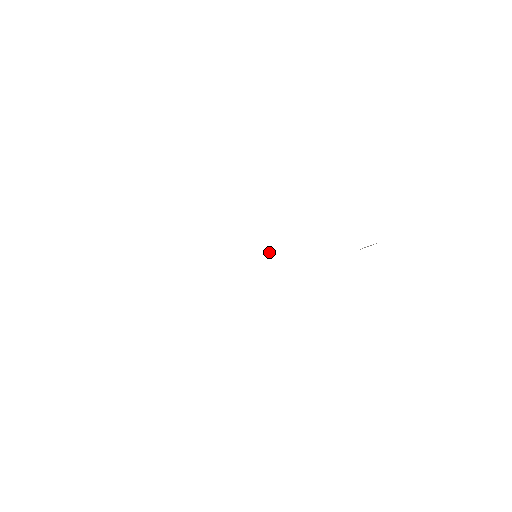
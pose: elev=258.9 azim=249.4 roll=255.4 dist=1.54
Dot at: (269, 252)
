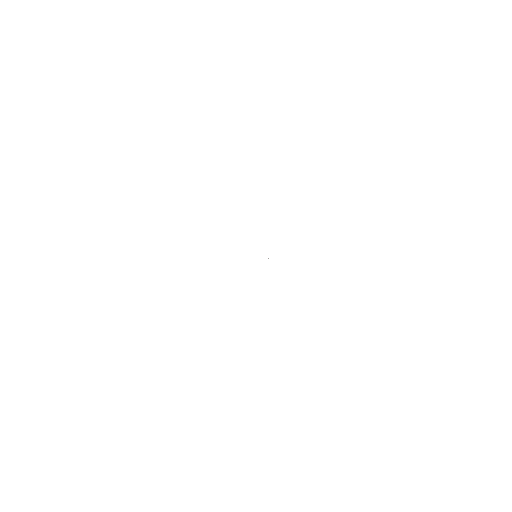
Dot at: occluded
